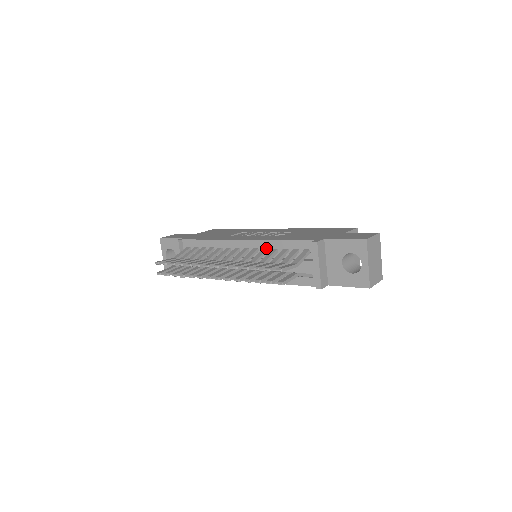
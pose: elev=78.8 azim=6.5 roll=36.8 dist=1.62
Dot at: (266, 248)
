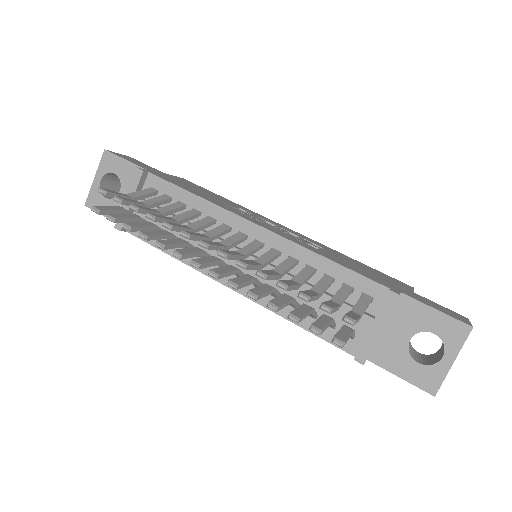
Dot at: (296, 258)
